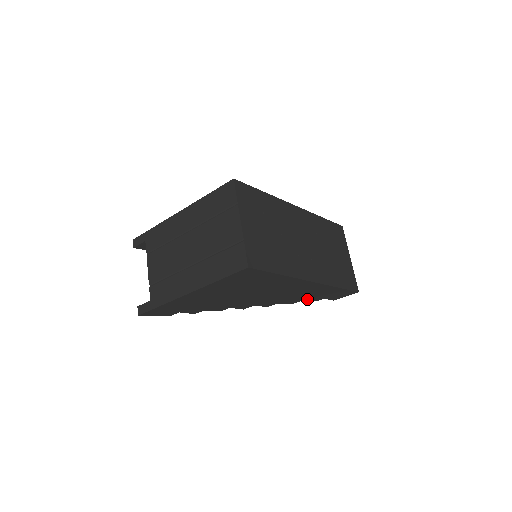
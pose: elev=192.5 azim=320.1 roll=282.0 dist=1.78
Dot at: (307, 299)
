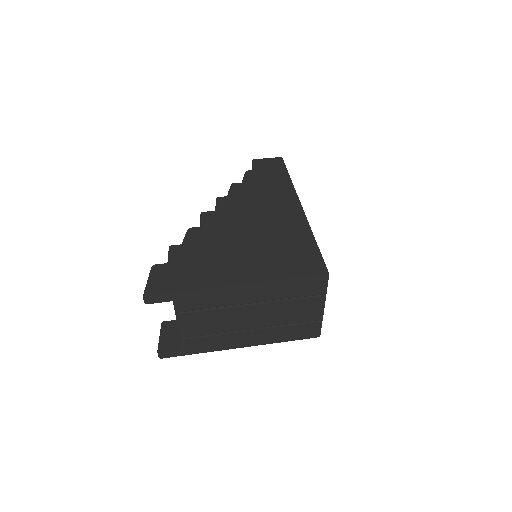
Dot at: occluded
